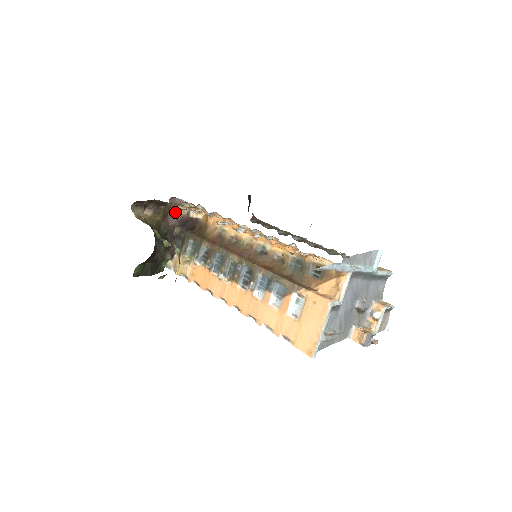
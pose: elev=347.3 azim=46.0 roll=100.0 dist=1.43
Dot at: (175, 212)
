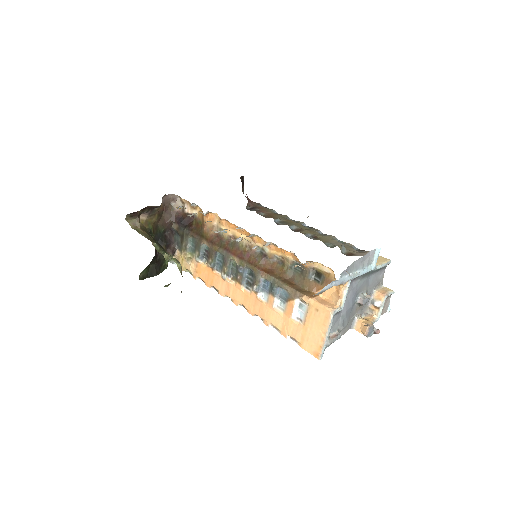
Dot at: (170, 208)
